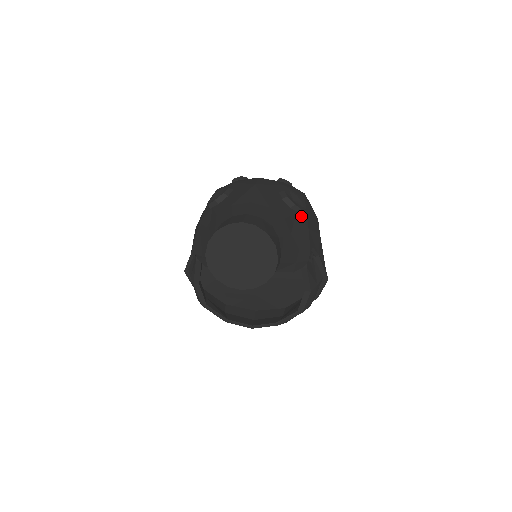
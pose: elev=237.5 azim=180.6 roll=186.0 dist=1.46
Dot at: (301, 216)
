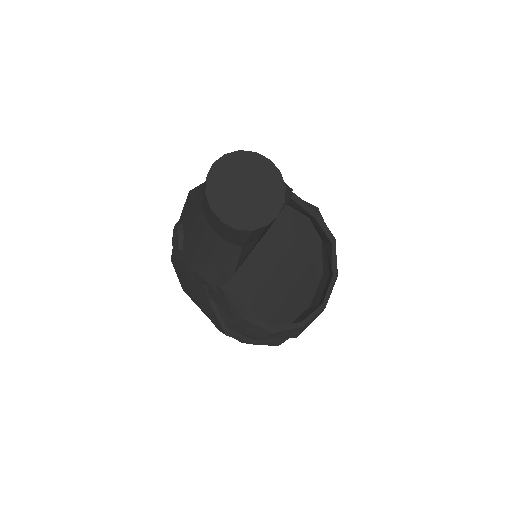
Dot at: occluded
